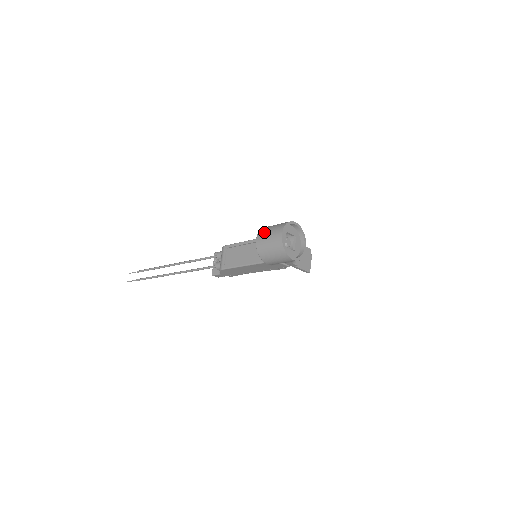
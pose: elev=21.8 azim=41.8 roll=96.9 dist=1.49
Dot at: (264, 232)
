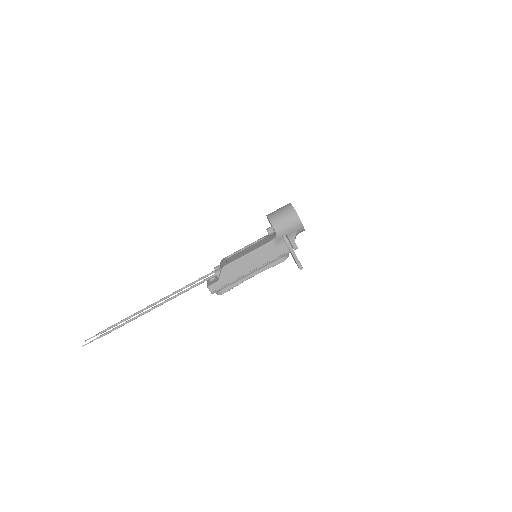
Dot at: occluded
